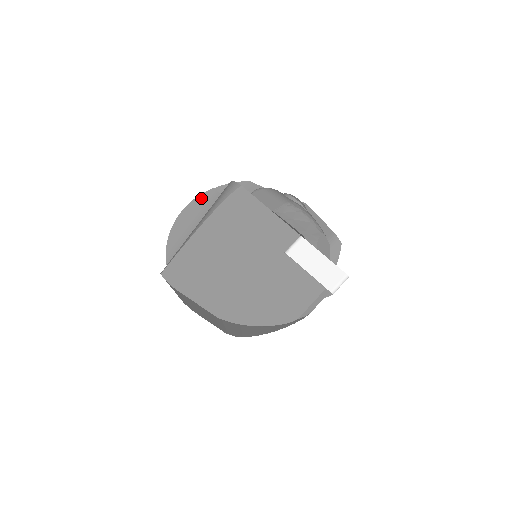
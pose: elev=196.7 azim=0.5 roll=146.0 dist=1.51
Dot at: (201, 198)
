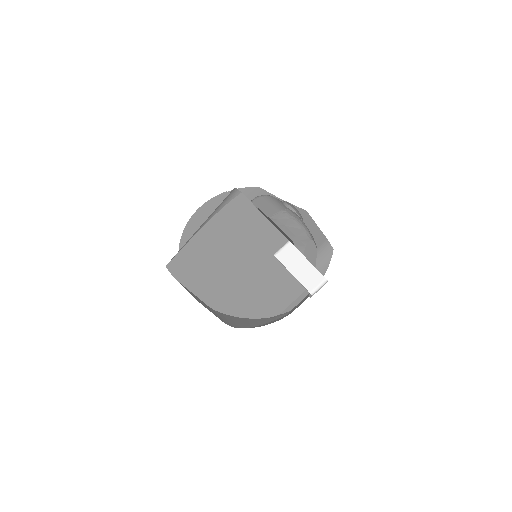
Dot at: (214, 200)
